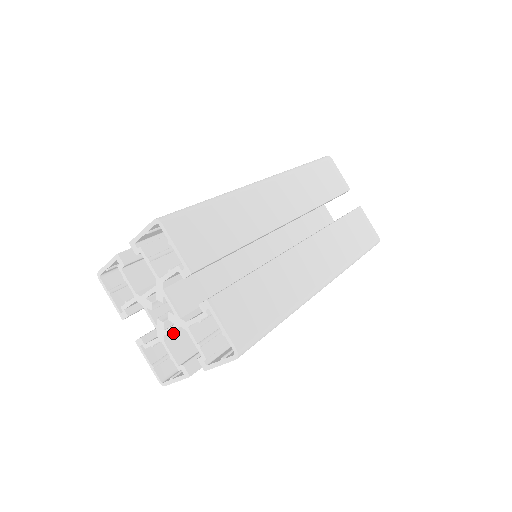
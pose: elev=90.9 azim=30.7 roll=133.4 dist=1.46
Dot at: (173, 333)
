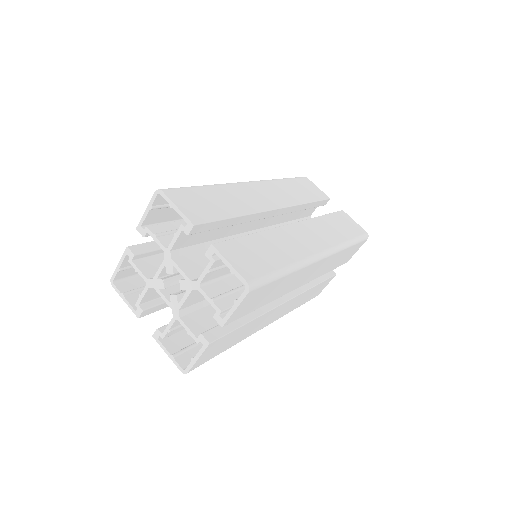
Dot at: (187, 311)
